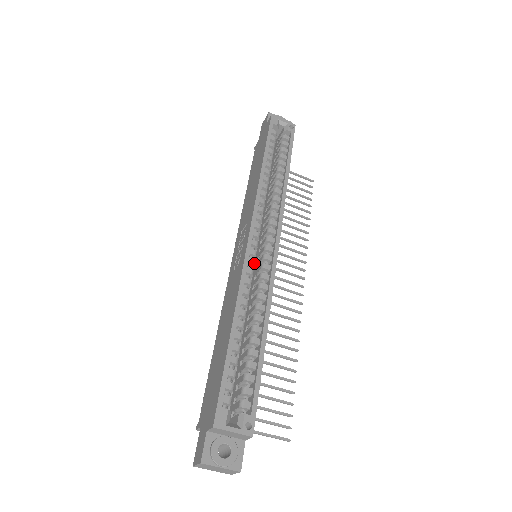
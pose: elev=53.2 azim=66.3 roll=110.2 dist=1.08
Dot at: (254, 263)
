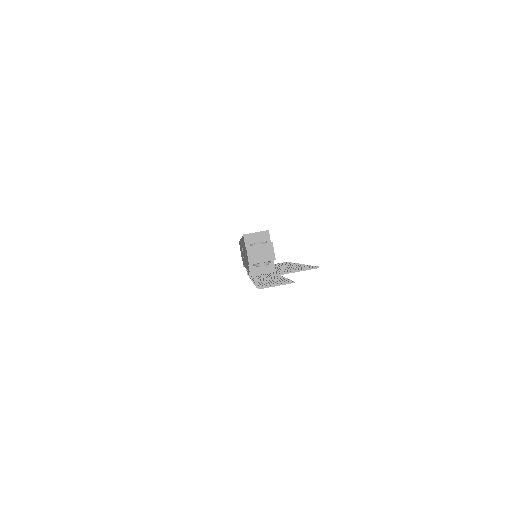
Dot at: occluded
